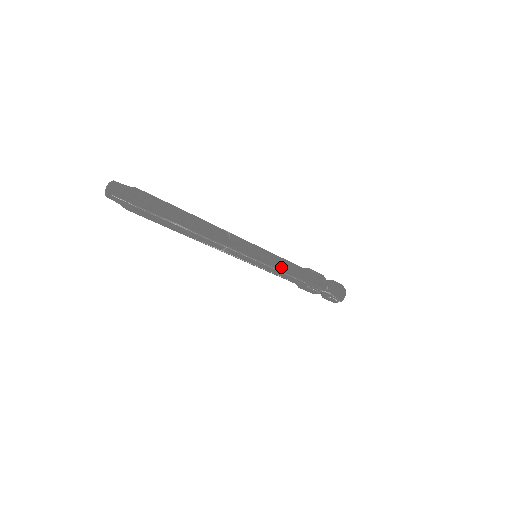
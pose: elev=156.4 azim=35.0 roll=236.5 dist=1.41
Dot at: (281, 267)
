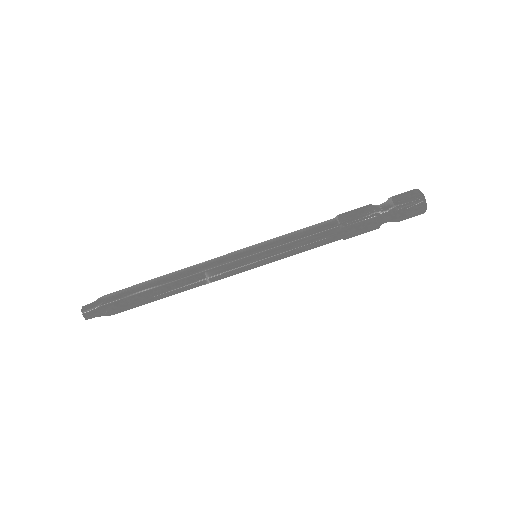
Dot at: (286, 239)
